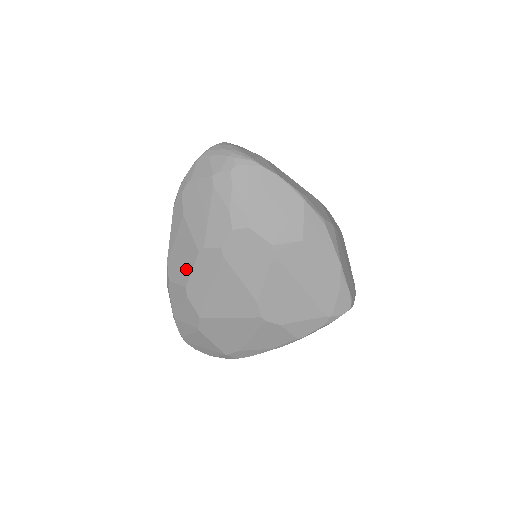
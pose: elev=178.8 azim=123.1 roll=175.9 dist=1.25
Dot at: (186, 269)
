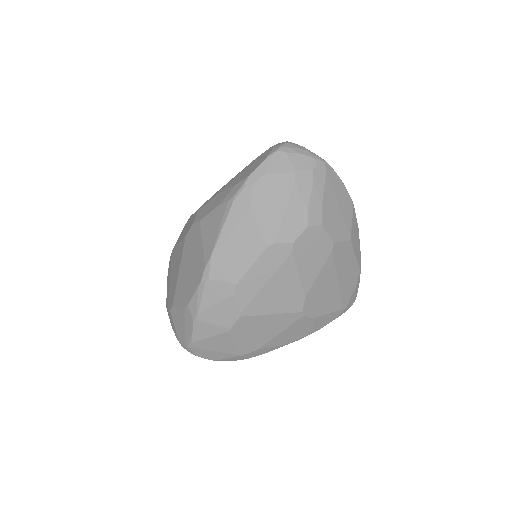
Dot at: (242, 265)
